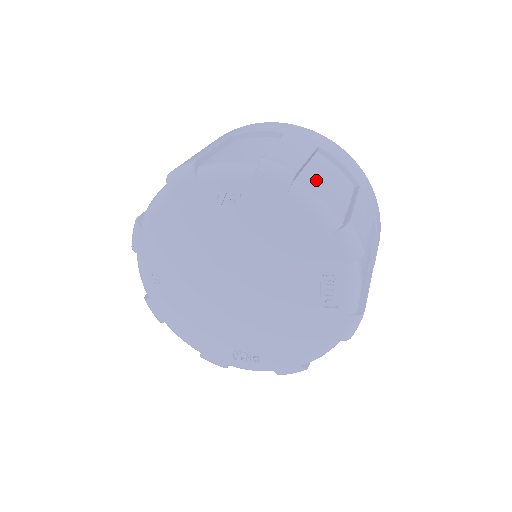
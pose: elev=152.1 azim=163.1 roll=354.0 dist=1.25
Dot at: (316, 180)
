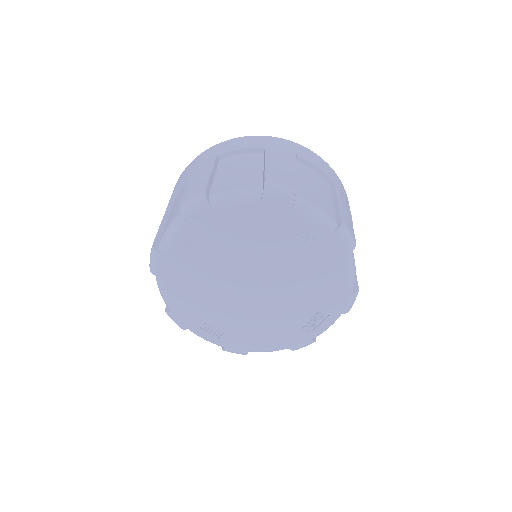
Dot at: occluded
